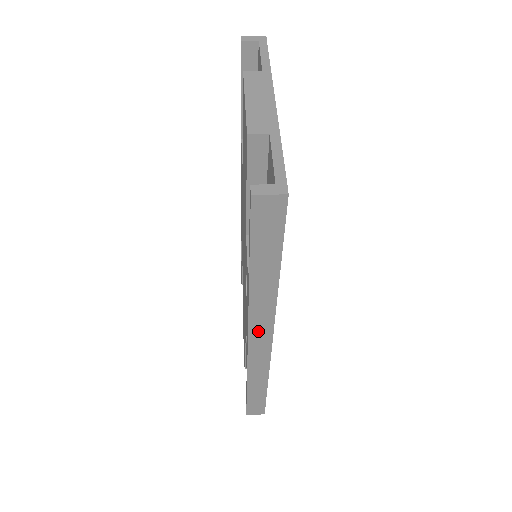
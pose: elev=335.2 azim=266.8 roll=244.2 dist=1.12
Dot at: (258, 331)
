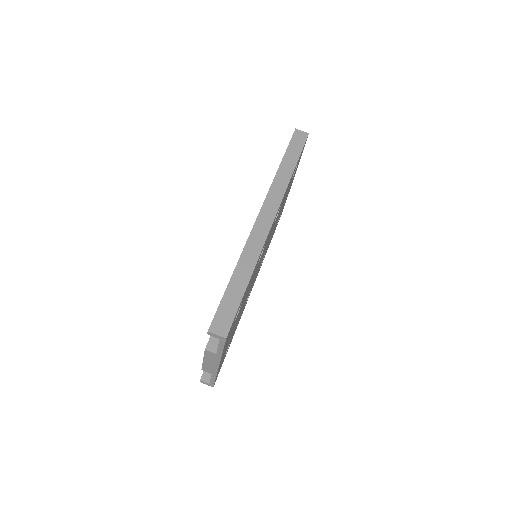
Dot at: occluded
